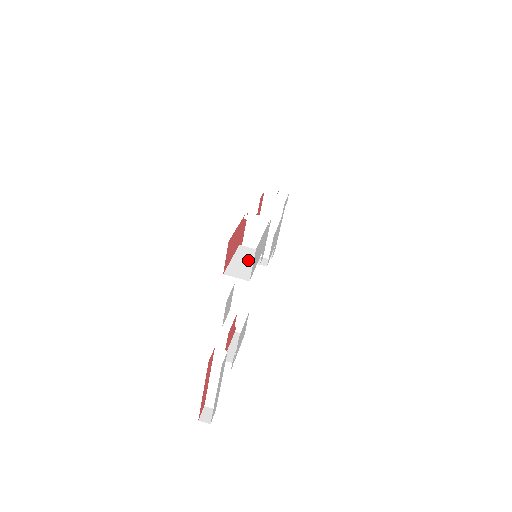
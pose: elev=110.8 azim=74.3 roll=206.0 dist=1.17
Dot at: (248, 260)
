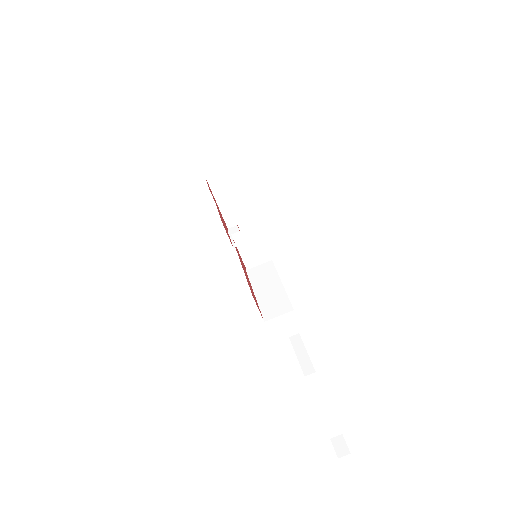
Dot at: (270, 284)
